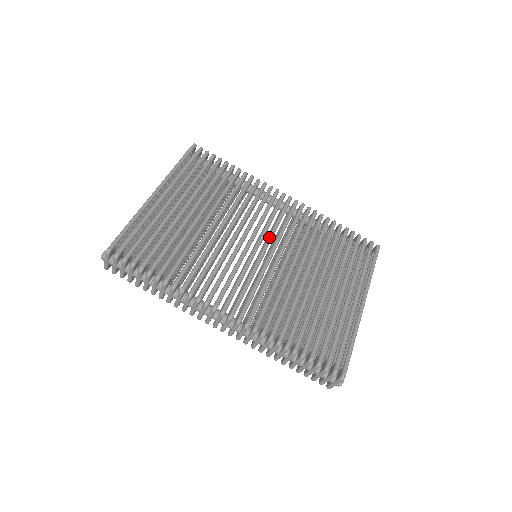
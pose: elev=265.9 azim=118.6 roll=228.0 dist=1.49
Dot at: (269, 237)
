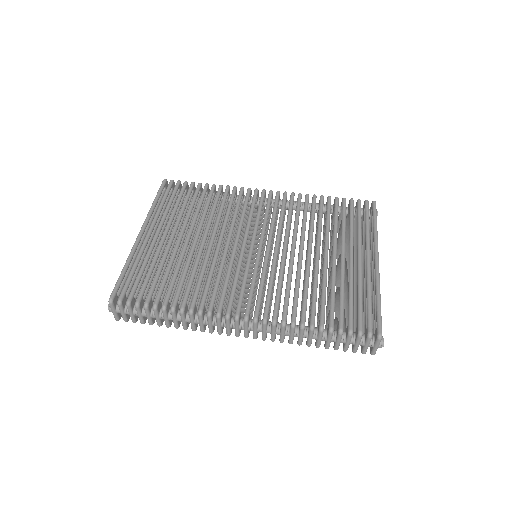
Dot at: (261, 233)
